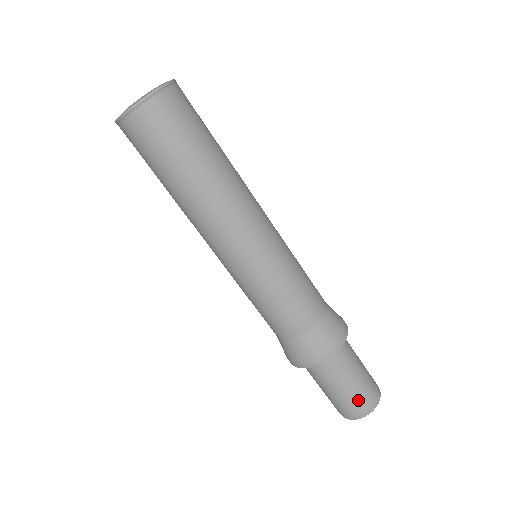
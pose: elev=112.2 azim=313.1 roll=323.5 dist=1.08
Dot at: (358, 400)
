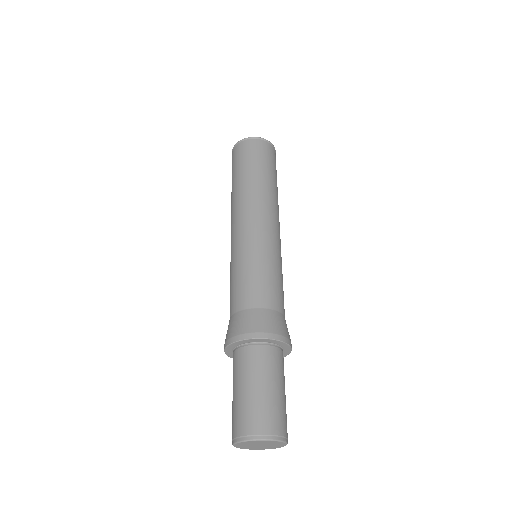
Dot at: (252, 413)
